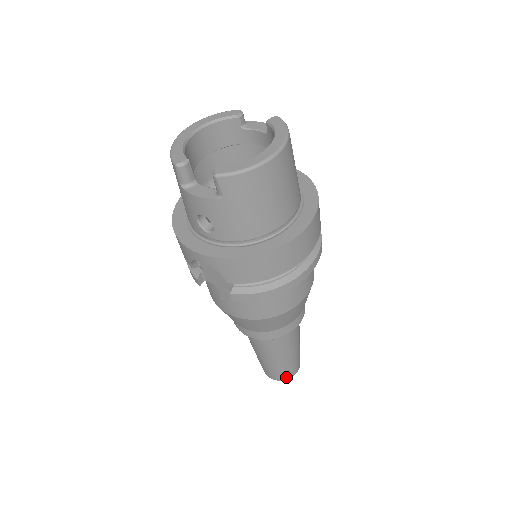
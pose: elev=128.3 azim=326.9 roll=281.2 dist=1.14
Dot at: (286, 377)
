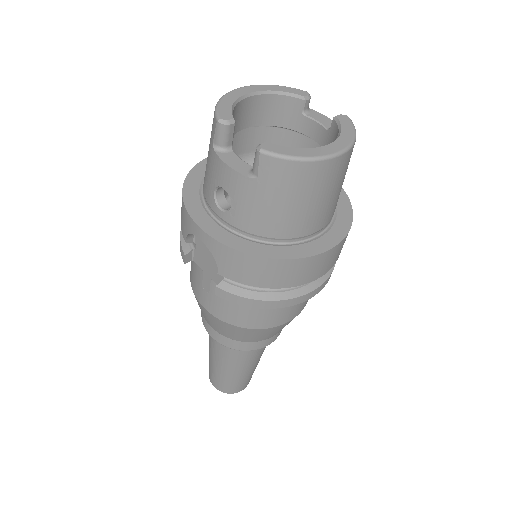
Dot at: (230, 391)
